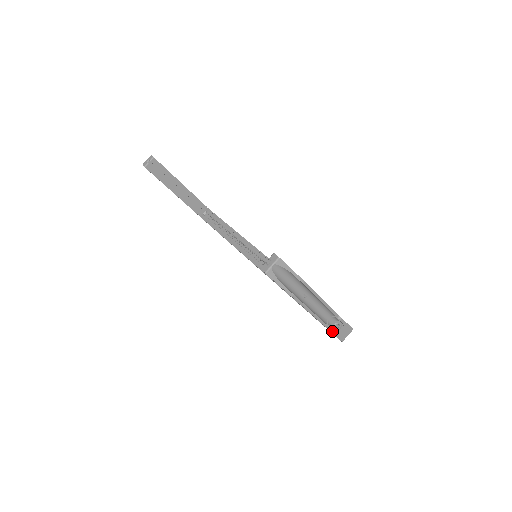
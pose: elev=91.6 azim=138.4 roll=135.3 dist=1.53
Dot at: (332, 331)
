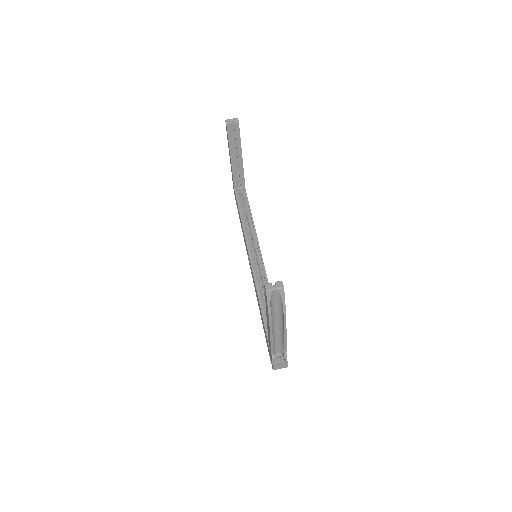
Dot at: (273, 359)
